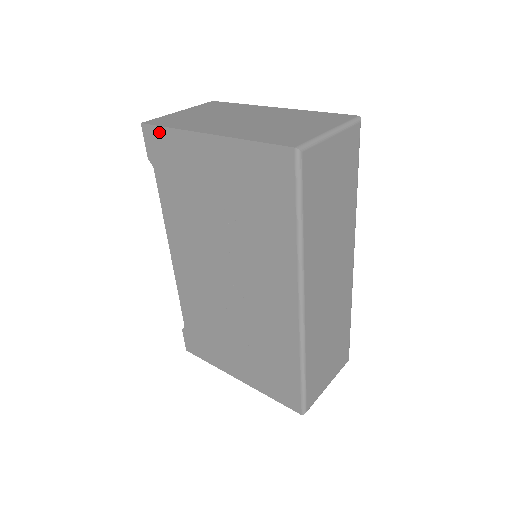
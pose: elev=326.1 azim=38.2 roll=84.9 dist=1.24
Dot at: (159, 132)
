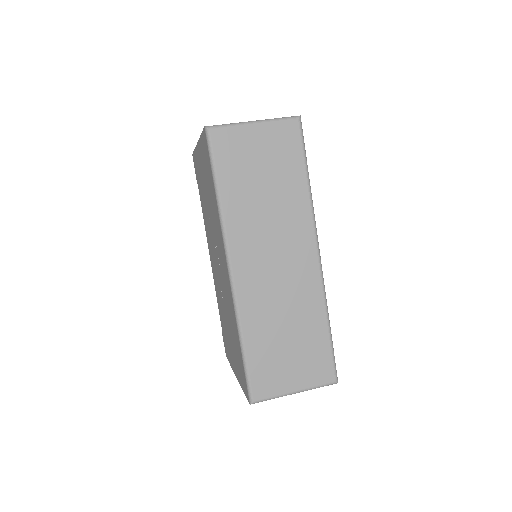
Dot at: (194, 156)
